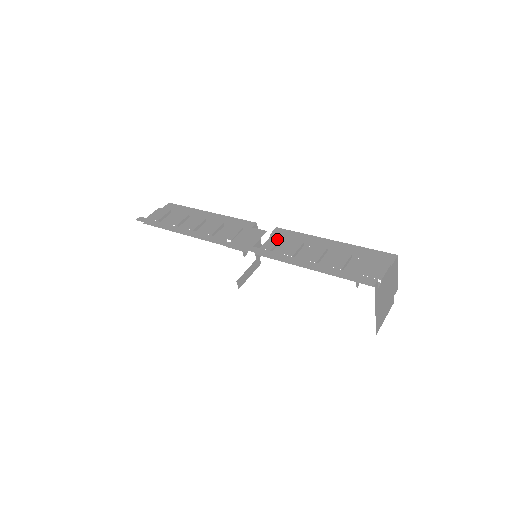
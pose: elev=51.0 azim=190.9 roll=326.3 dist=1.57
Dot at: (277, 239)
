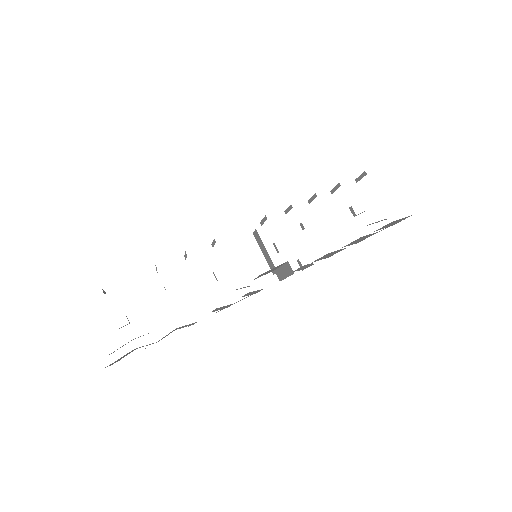
Dot at: occluded
